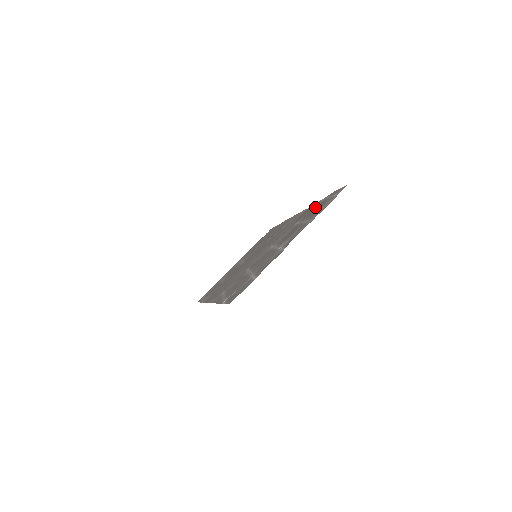
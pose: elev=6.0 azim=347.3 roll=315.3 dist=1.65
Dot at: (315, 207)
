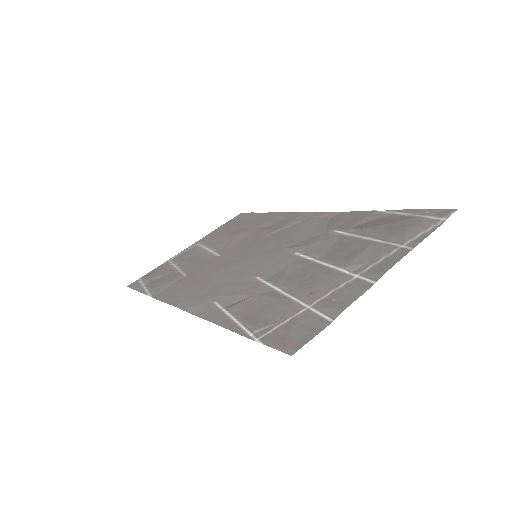
Dot at: (374, 219)
